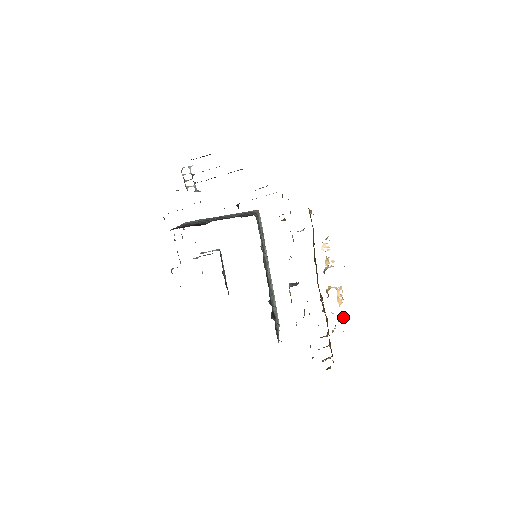
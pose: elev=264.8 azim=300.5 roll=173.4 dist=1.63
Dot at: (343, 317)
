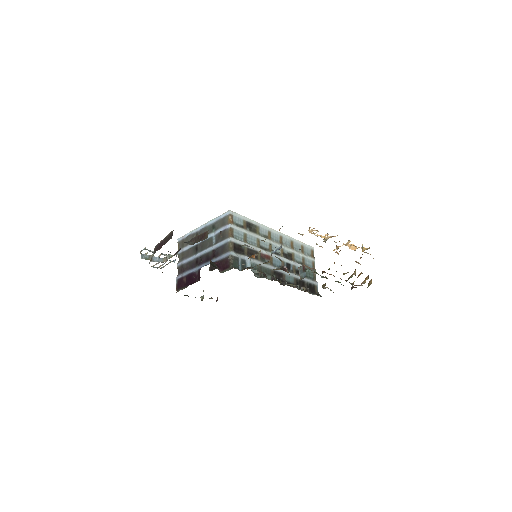
Dot at: (364, 249)
